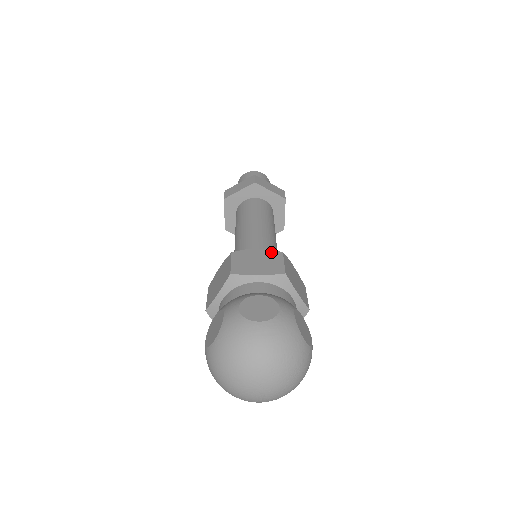
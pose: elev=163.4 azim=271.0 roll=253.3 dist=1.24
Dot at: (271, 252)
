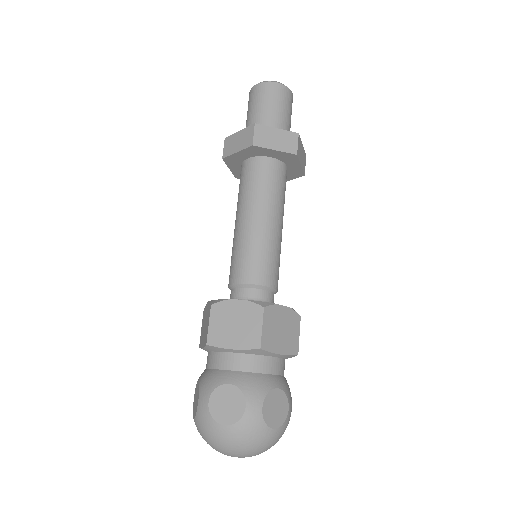
Dot at: (251, 307)
